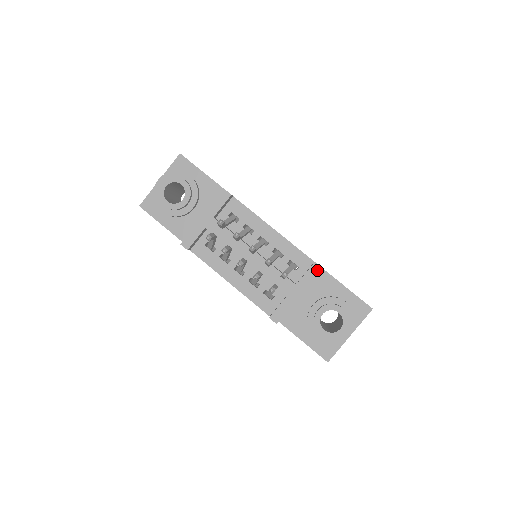
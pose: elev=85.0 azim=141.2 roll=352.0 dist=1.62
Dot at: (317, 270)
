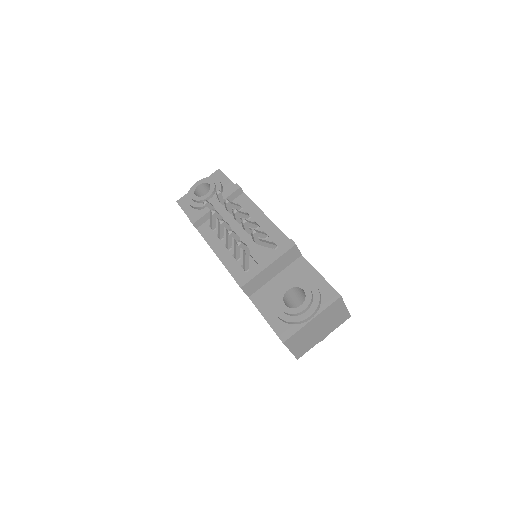
Dot at: (291, 245)
